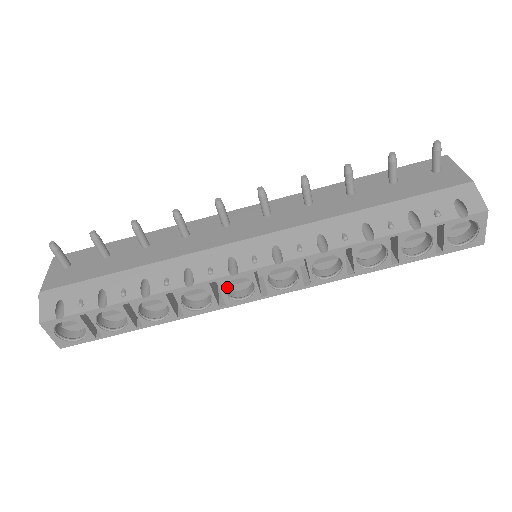
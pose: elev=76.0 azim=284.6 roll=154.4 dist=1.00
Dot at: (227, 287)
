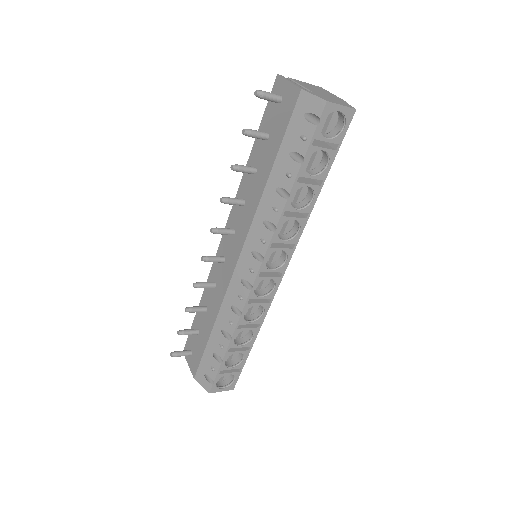
Dot at: (261, 290)
